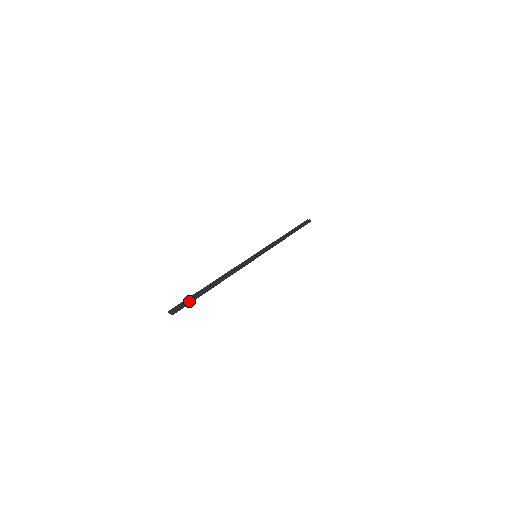
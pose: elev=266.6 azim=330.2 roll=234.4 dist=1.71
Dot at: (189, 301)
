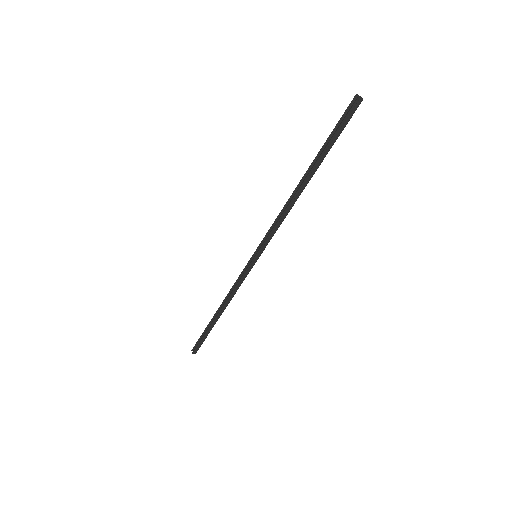
Dot at: (202, 341)
